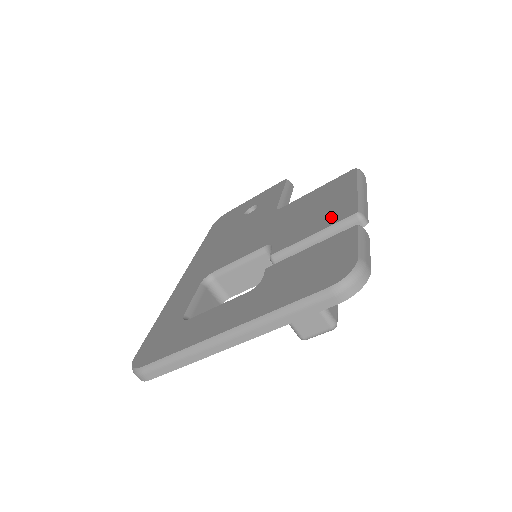
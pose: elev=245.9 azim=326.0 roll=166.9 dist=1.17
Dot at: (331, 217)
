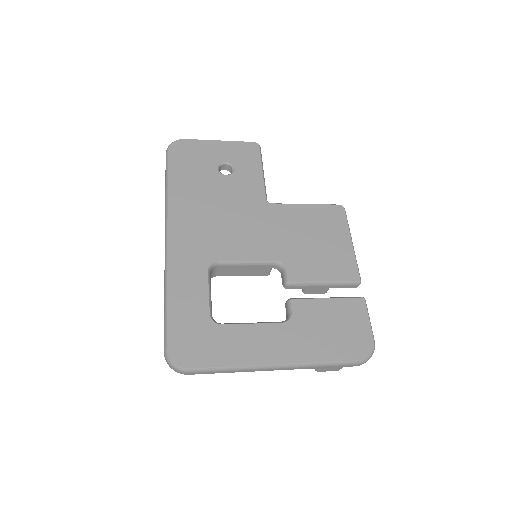
Dot at: (338, 269)
